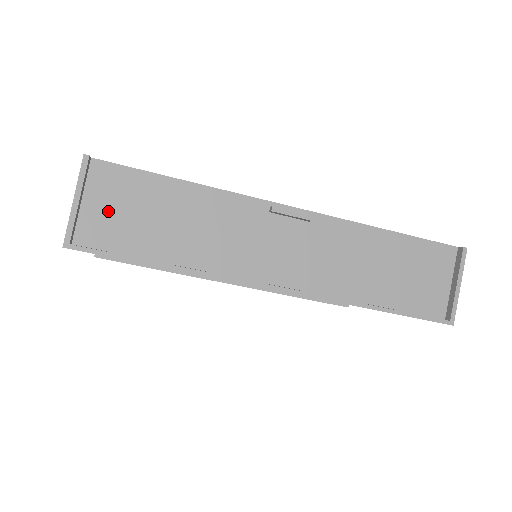
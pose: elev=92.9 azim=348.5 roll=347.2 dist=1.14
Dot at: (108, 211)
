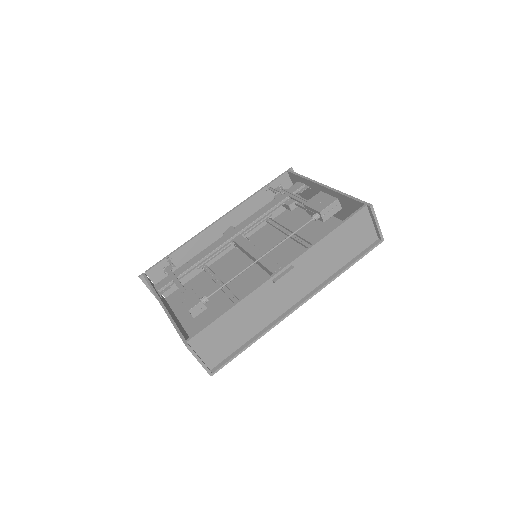
Dot at: (212, 349)
